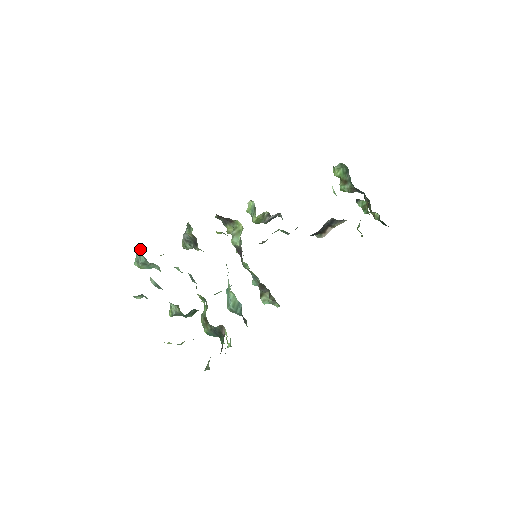
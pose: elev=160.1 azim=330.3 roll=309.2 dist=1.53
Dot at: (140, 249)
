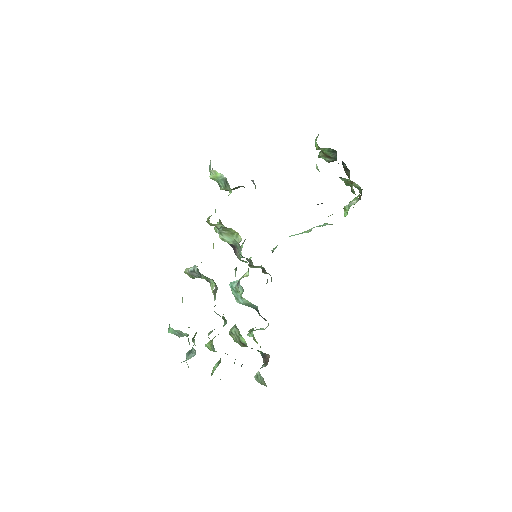
Dot at: (181, 332)
